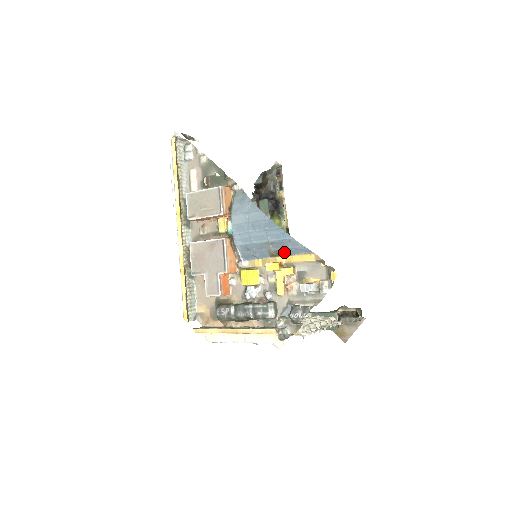
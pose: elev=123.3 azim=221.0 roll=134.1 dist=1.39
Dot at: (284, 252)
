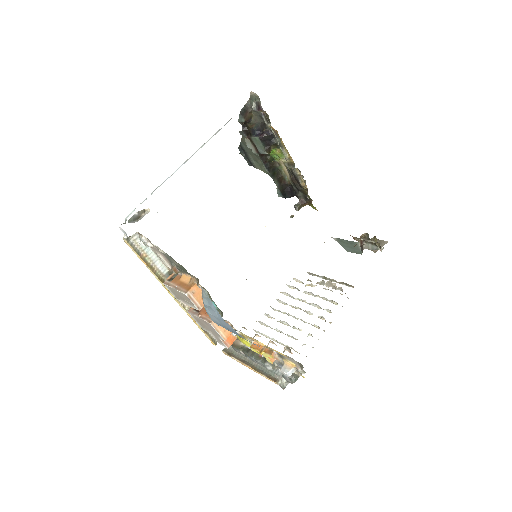
Dot at: occluded
